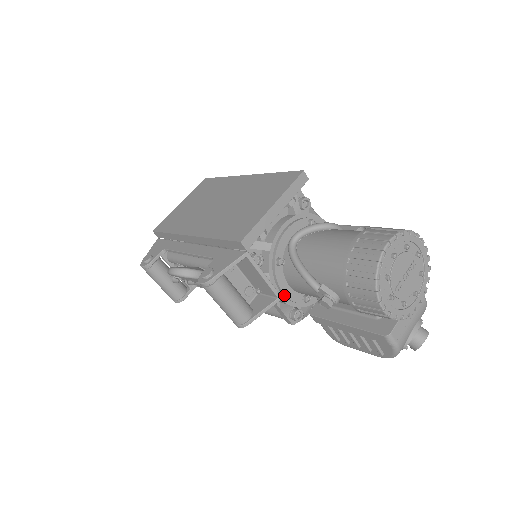
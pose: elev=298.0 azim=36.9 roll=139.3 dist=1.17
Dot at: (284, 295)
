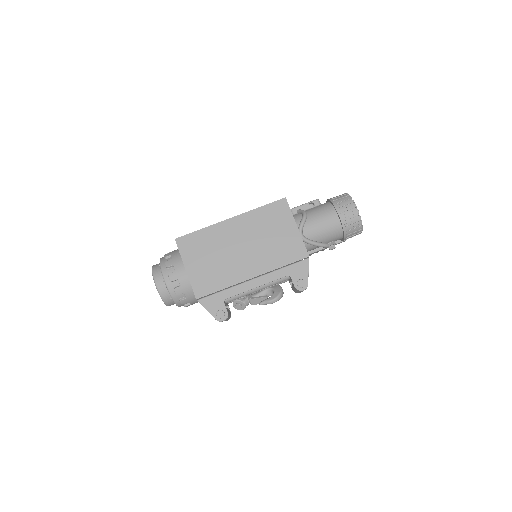
Dot at: occluded
